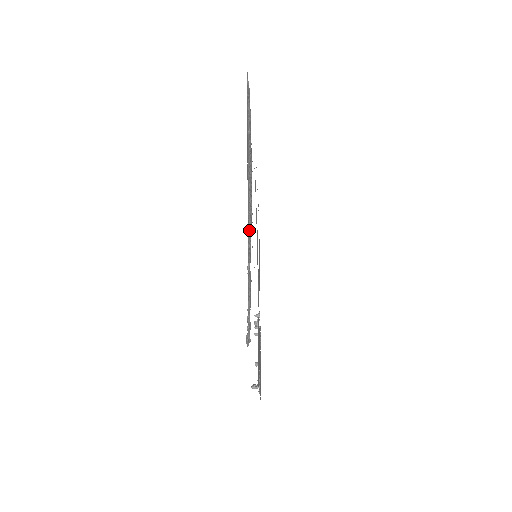
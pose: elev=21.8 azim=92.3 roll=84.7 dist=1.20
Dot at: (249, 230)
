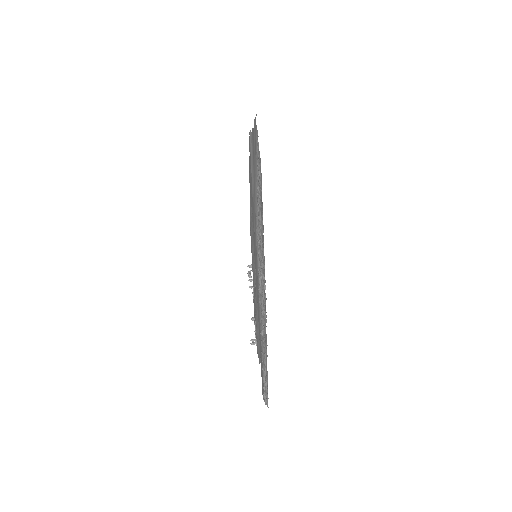
Dot at: (260, 292)
